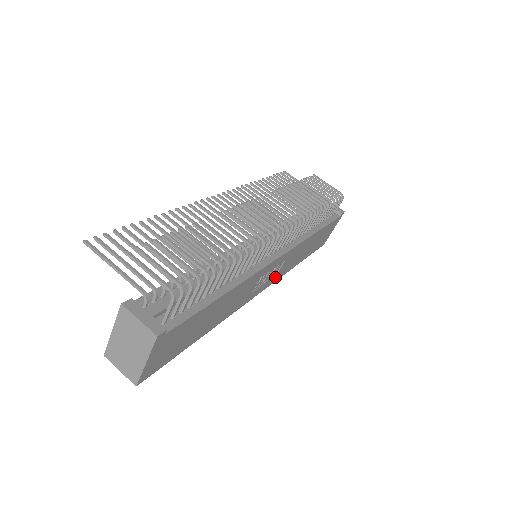
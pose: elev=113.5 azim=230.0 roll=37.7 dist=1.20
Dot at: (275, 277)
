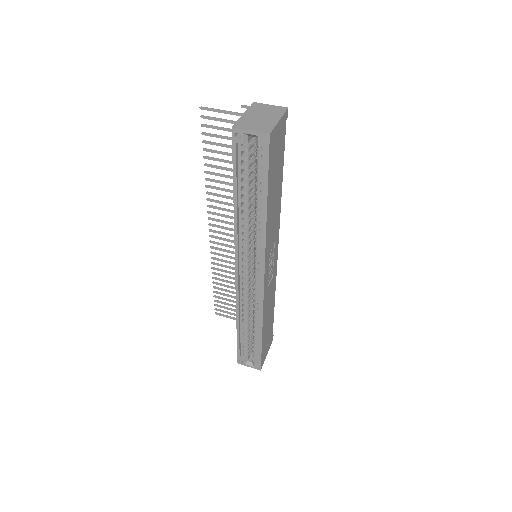
Dot at: (266, 291)
